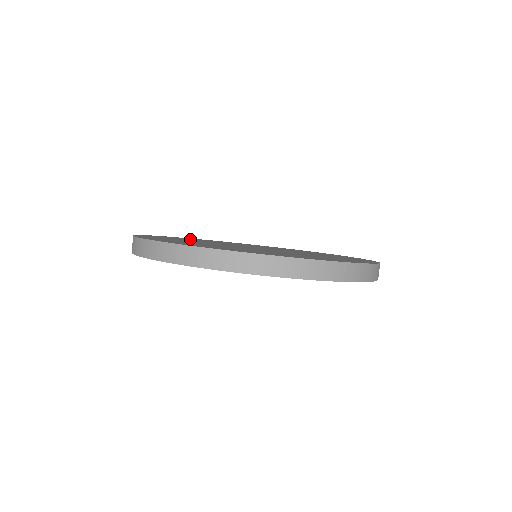
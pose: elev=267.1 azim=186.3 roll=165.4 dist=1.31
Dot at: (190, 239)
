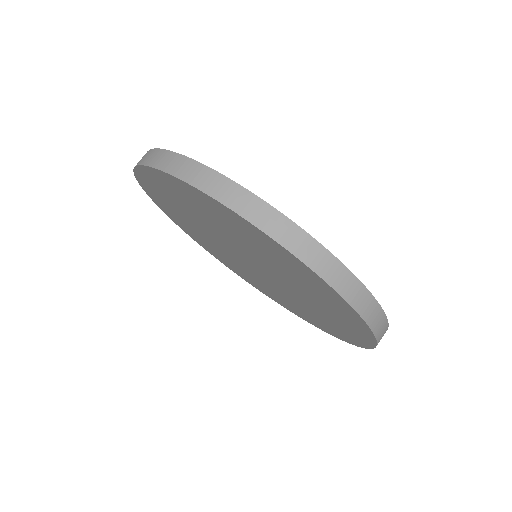
Dot at: occluded
